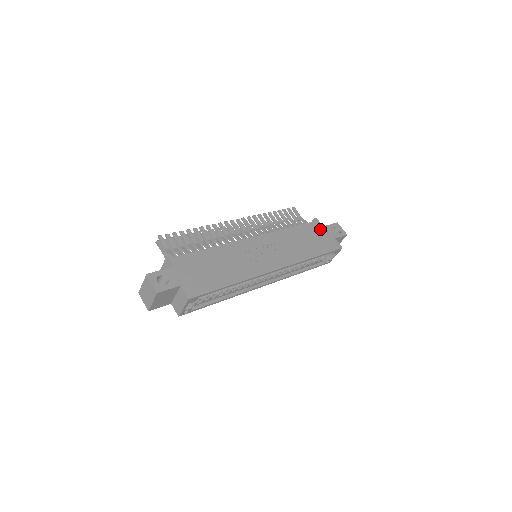
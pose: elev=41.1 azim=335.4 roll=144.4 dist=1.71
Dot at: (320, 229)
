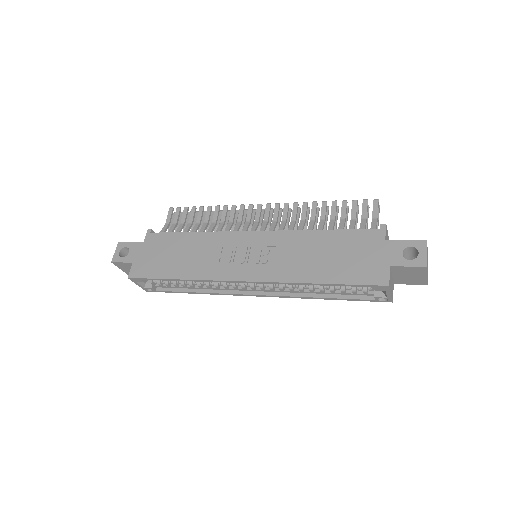
Dot at: (373, 244)
